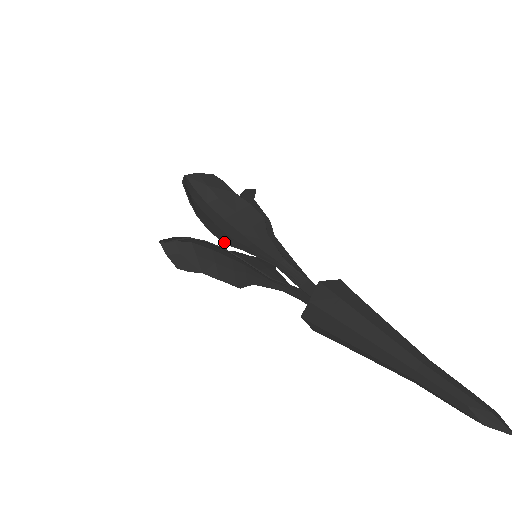
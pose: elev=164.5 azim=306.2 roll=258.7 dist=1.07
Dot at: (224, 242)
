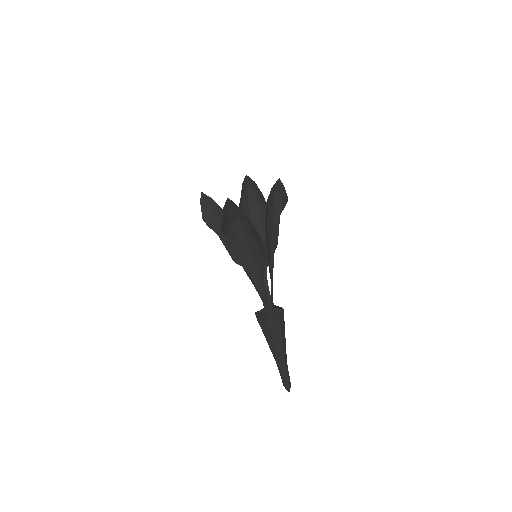
Dot at: (235, 262)
